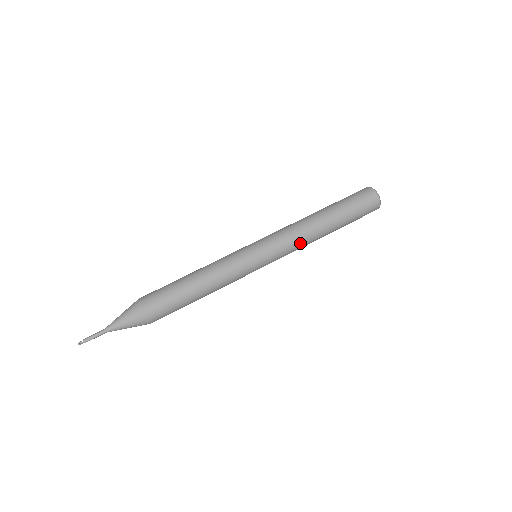
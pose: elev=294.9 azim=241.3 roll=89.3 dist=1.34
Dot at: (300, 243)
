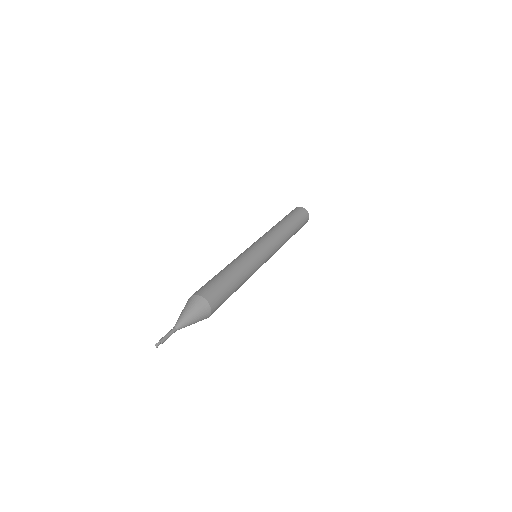
Dot at: (275, 234)
